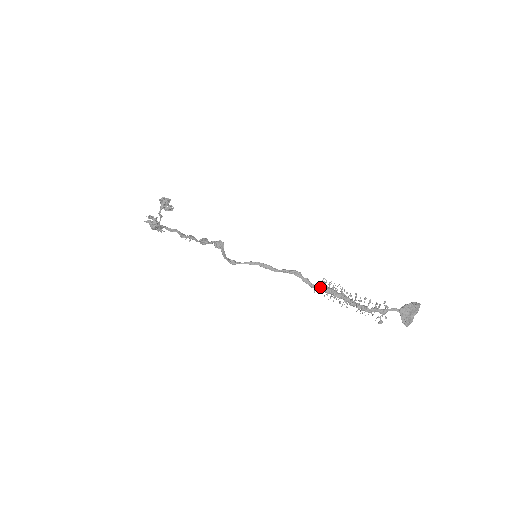
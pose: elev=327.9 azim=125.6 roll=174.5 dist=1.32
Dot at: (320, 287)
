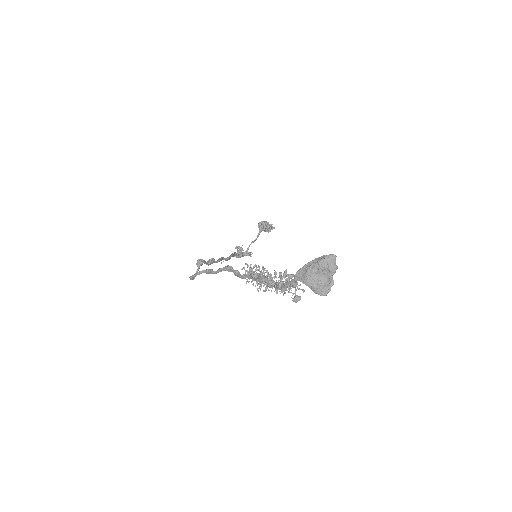
Dot at: (246, 275)
